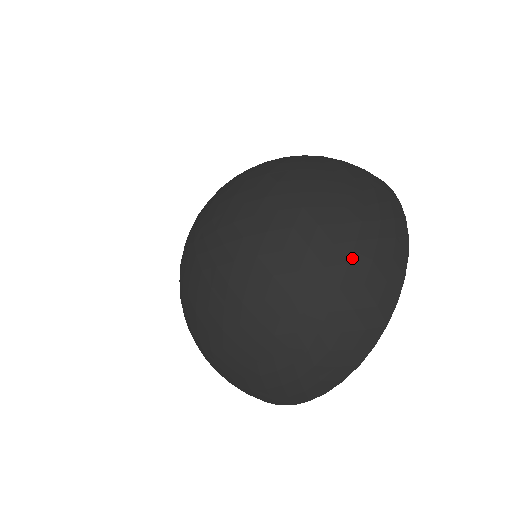
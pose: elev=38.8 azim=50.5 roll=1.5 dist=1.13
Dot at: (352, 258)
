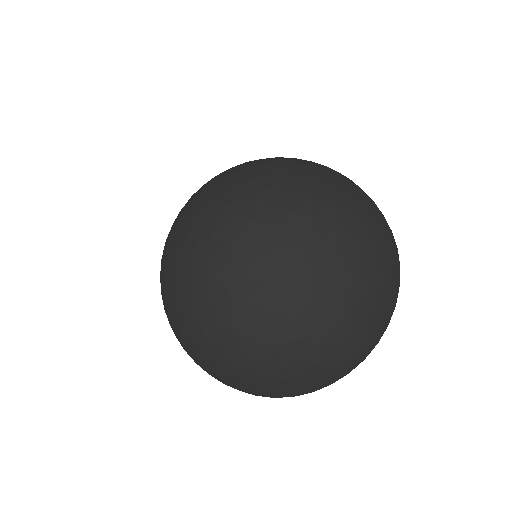
Dot at: (366, 201)
